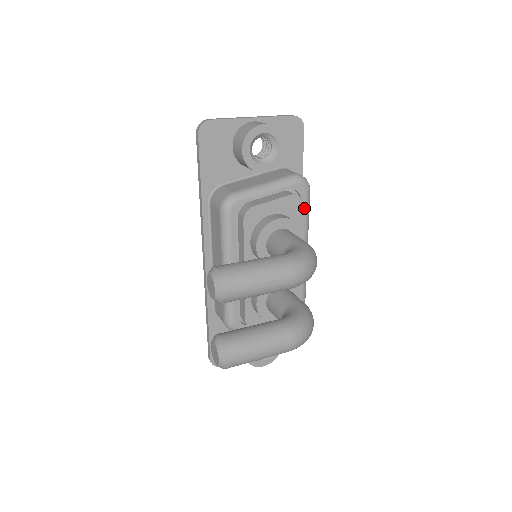
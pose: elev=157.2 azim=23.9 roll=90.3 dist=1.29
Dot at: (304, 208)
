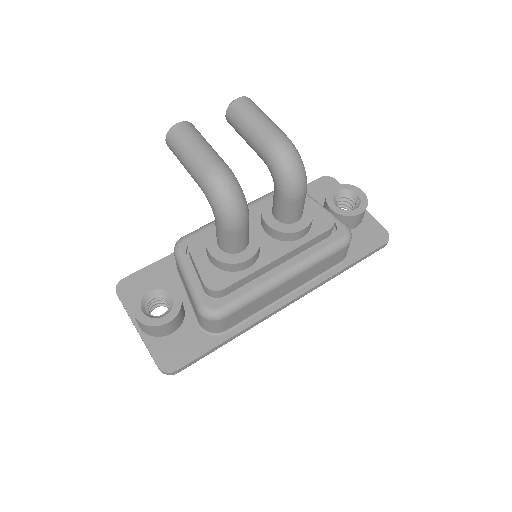
Dot at: (328, 243)
